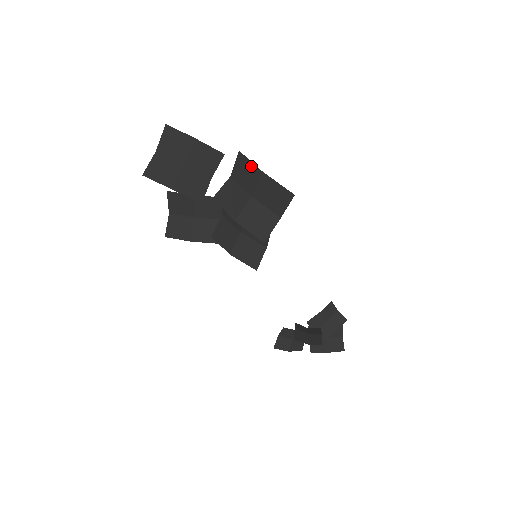
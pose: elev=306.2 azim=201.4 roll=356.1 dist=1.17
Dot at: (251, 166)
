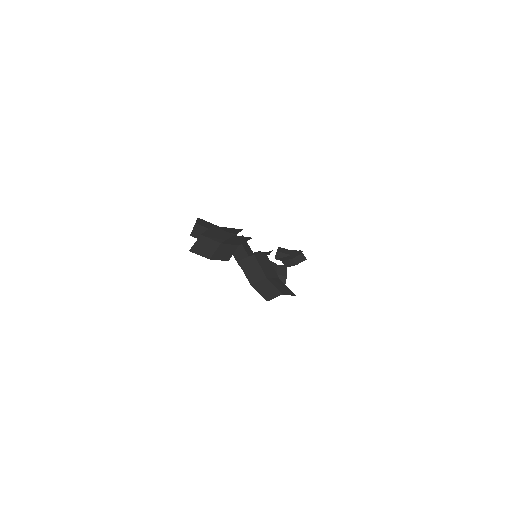
Dot at: (272, 268)
